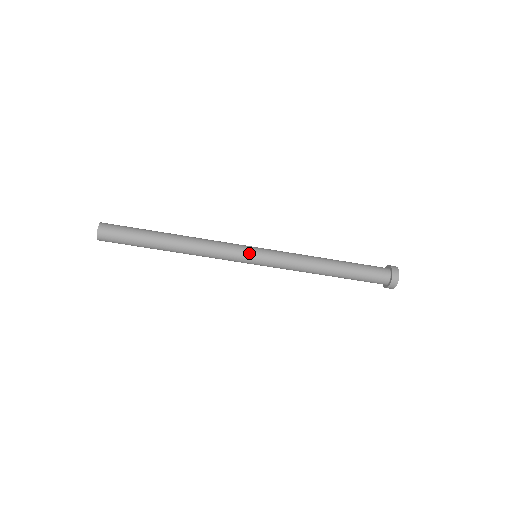
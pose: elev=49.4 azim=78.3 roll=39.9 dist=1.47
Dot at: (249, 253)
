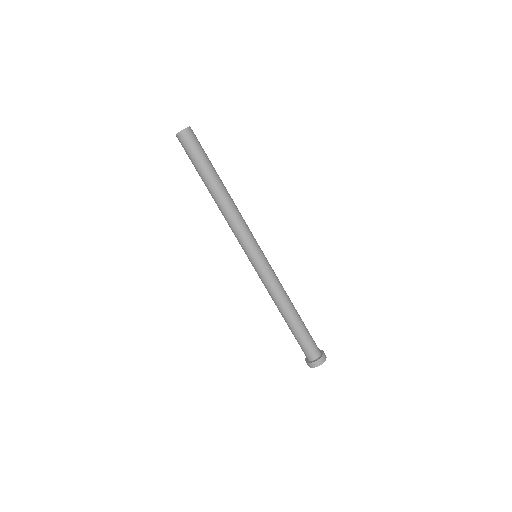
Dot at: occluded
